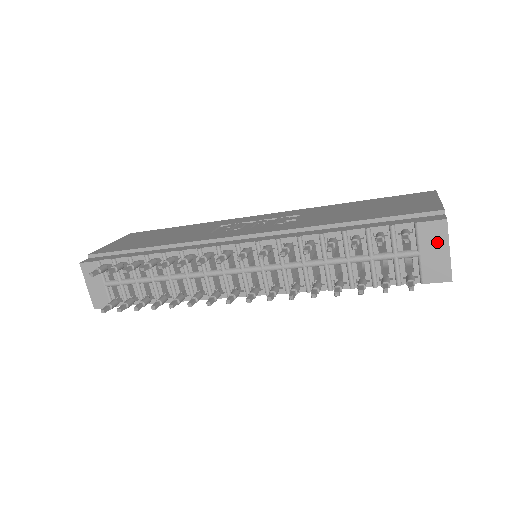
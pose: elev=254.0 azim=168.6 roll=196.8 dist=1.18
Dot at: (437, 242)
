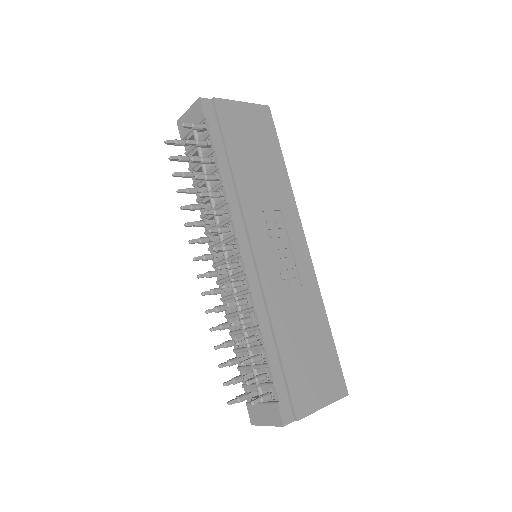
Dot at: (270, 418)
